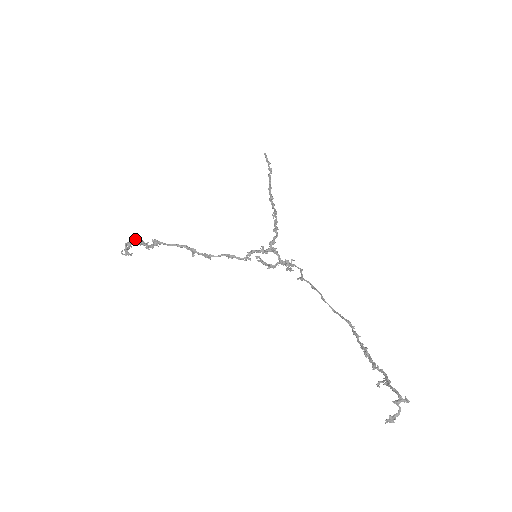
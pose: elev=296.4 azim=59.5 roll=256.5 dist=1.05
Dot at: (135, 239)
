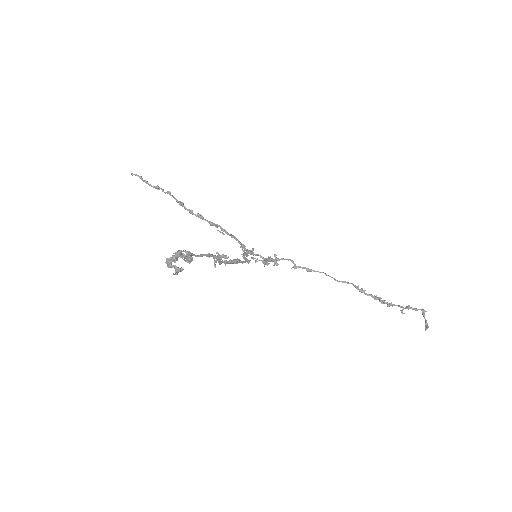
Dot at: (179, 251)
